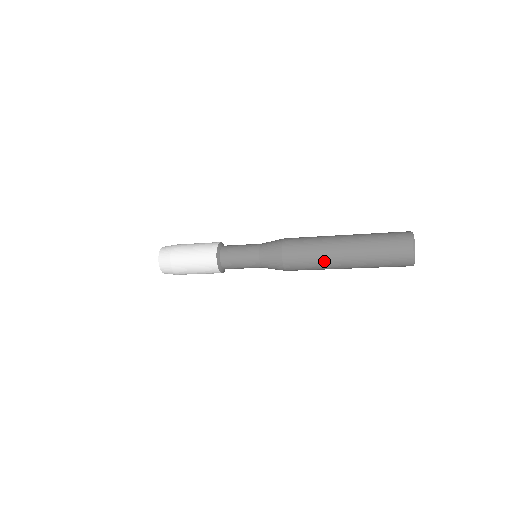
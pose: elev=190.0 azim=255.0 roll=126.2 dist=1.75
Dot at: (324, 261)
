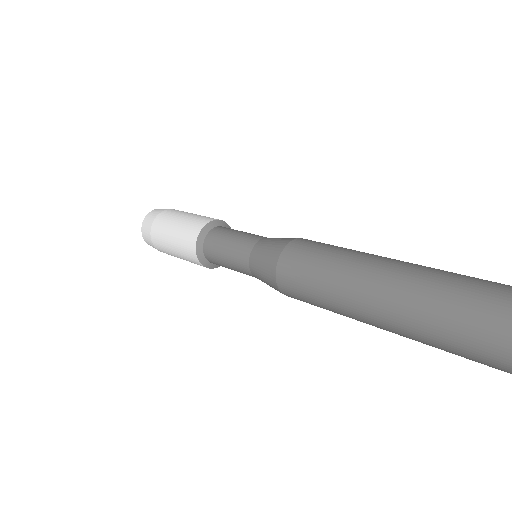
Dot at: (340, 291)
